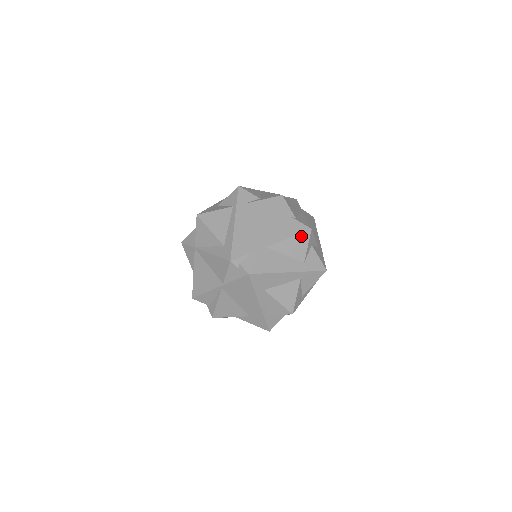
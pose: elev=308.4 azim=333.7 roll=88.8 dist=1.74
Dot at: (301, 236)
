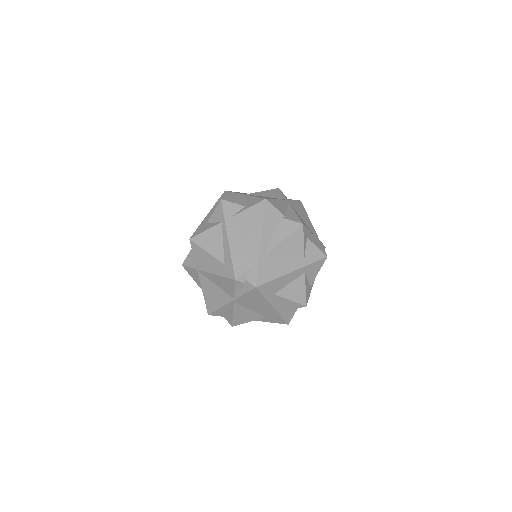
Dot at: (295, 234)
